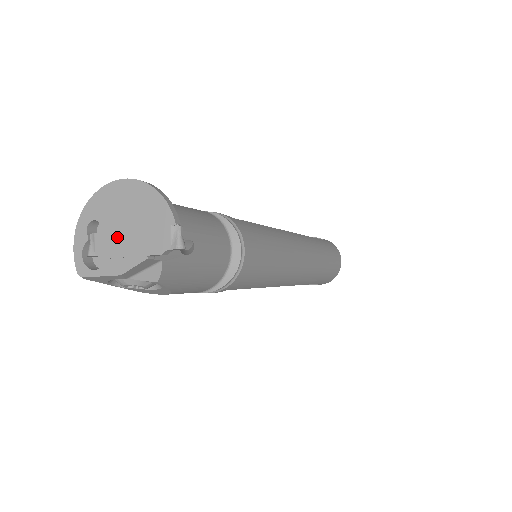
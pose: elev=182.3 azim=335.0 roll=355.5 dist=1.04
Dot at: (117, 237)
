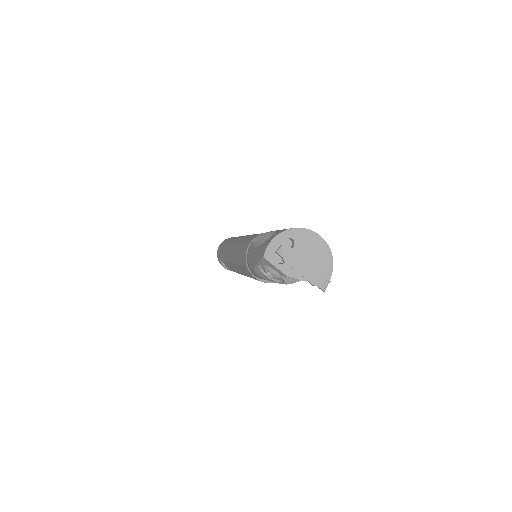
Dot at: (299, 259)
